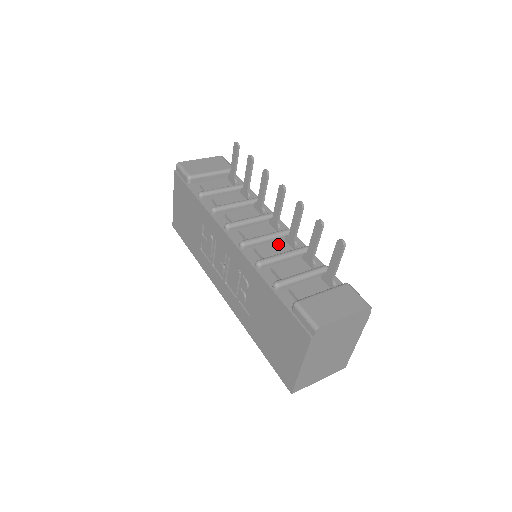
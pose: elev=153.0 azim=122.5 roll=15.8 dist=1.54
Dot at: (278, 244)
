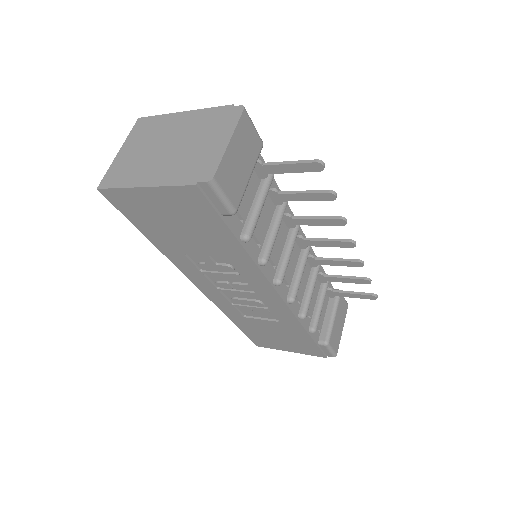
Dot at: occluded
